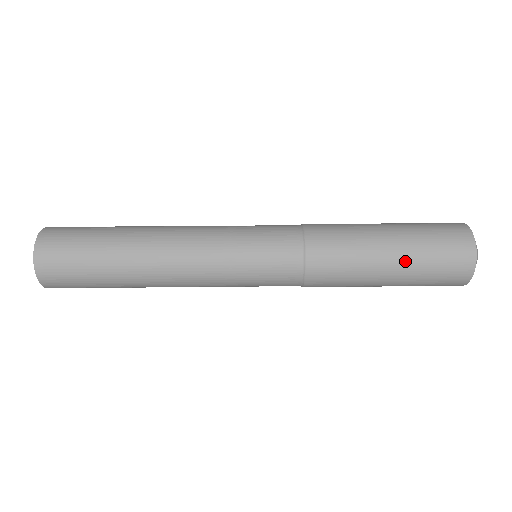
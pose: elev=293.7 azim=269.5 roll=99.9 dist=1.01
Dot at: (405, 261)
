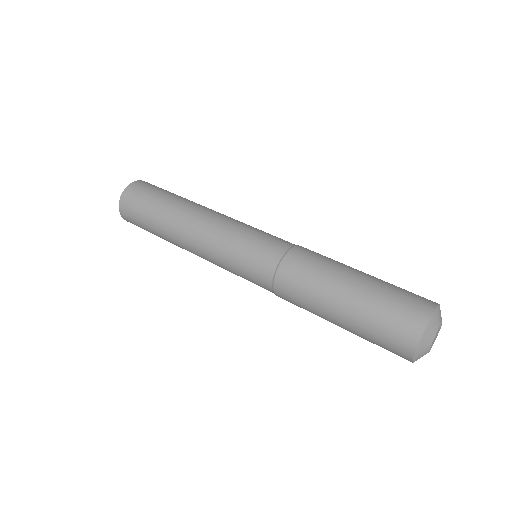
Dot at: (373, 278)
